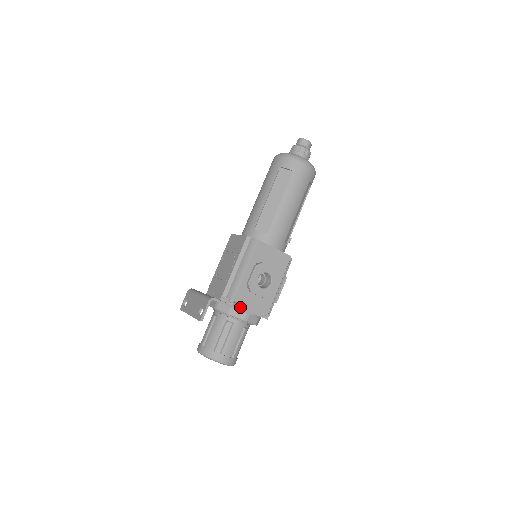
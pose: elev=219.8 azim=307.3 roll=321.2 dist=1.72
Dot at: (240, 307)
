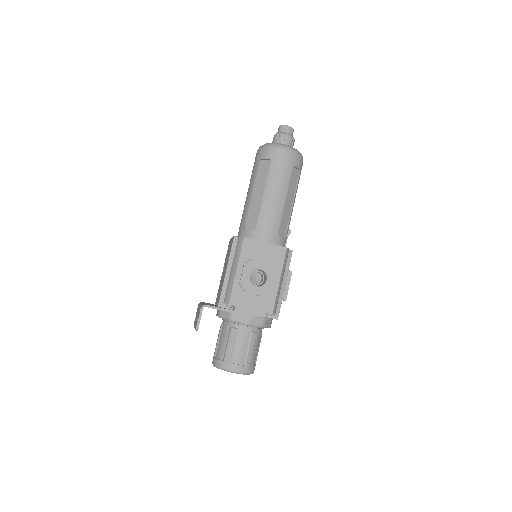
Dot at: (238, 310)
